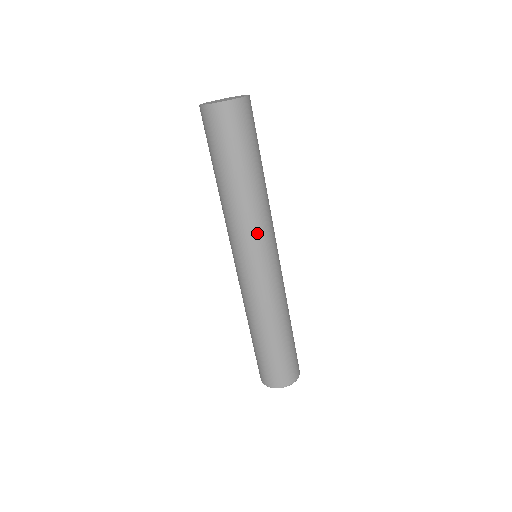
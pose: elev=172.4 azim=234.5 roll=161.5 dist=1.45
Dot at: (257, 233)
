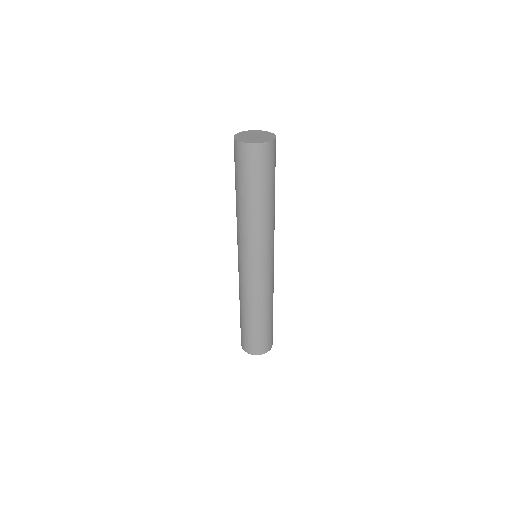
Dot at: (271, 239)
